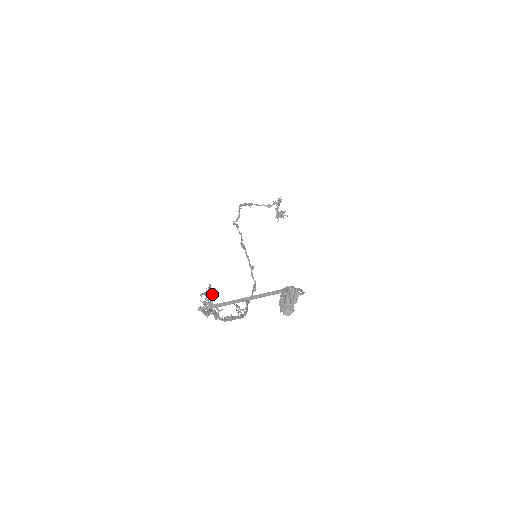
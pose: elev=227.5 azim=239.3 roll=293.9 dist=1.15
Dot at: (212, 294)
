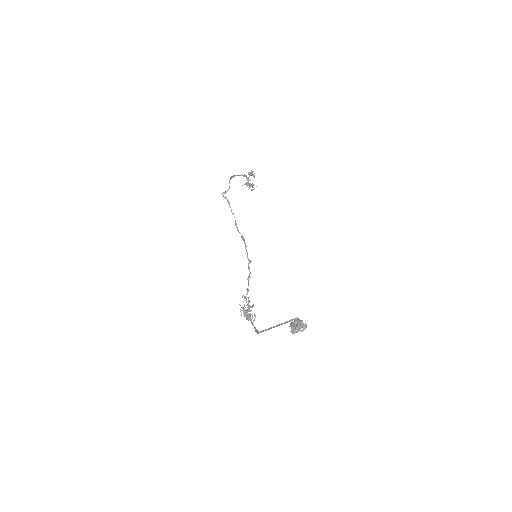
Dot at: occluded
